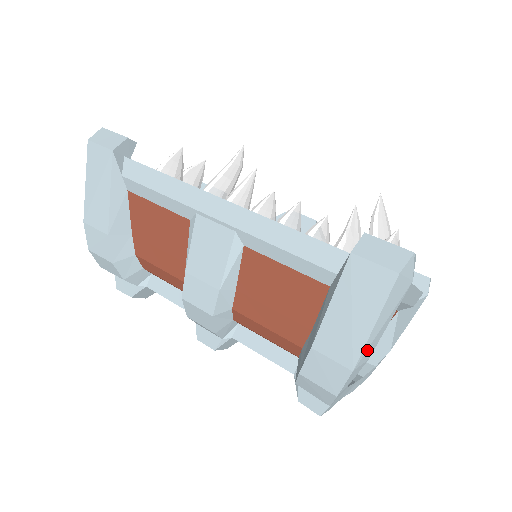
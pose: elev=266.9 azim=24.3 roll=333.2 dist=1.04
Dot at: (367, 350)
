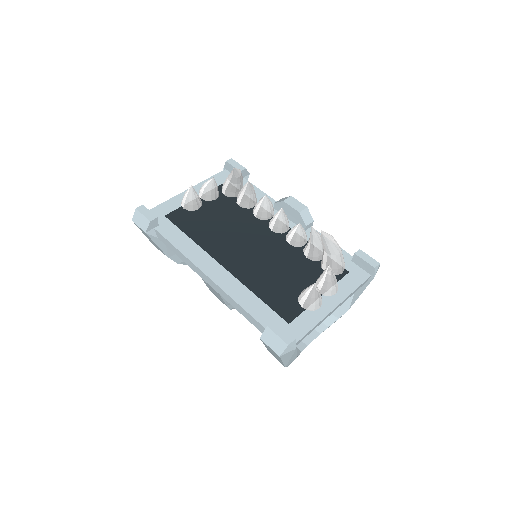
Dot at: (288, 363)
